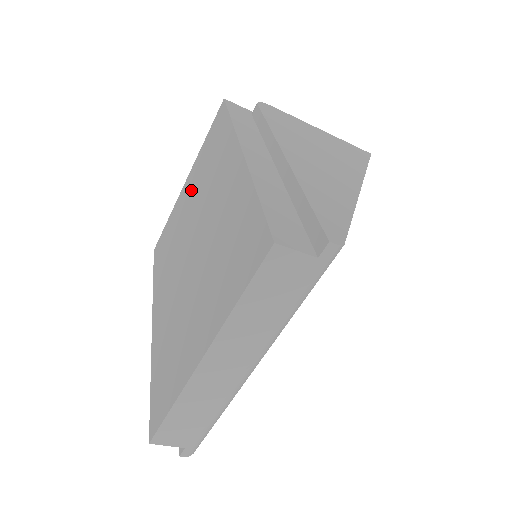
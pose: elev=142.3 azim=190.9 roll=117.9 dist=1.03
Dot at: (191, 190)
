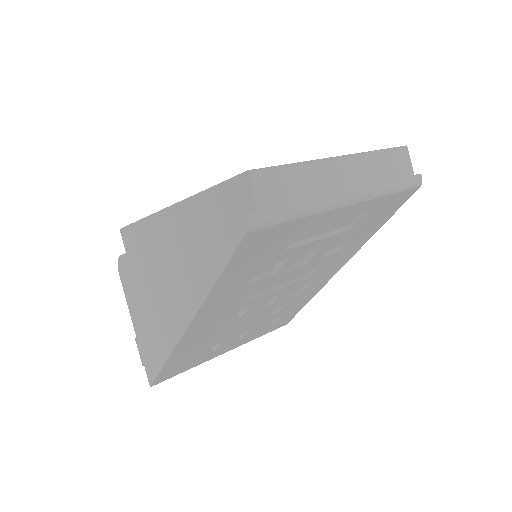
Dot at: occluded
